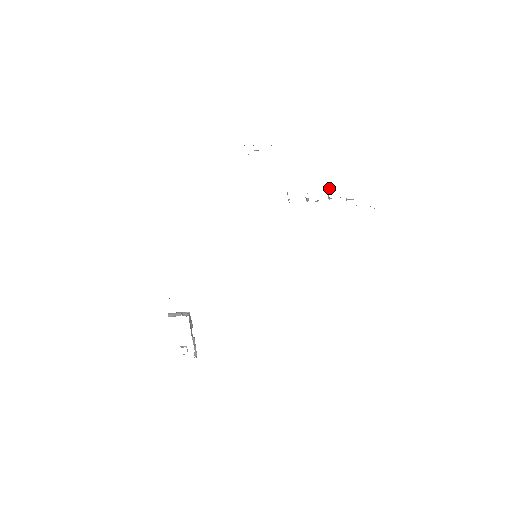
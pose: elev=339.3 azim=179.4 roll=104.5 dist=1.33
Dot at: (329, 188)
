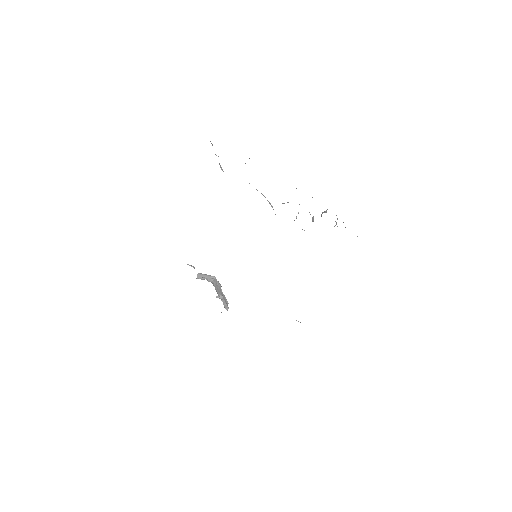
Dot at: (322, 213)
